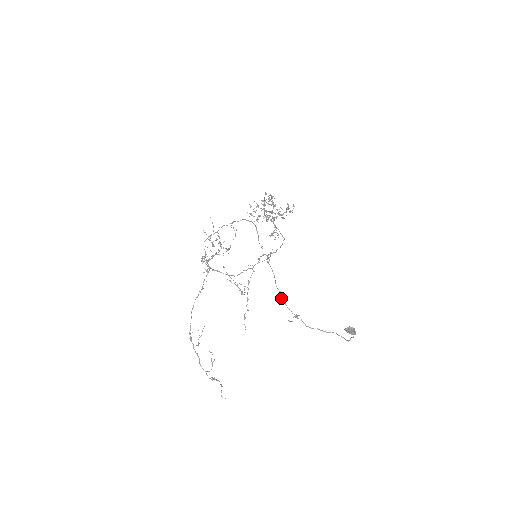
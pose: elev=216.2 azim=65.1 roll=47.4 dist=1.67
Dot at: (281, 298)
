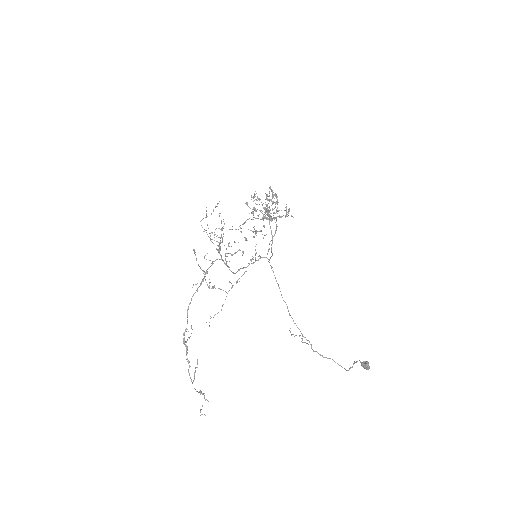
Dot at: (289, 313)
